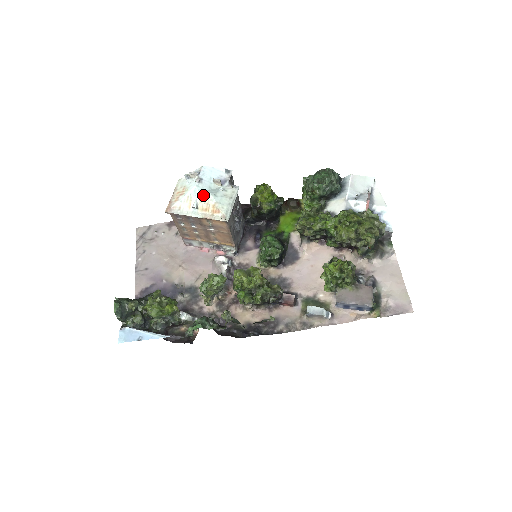
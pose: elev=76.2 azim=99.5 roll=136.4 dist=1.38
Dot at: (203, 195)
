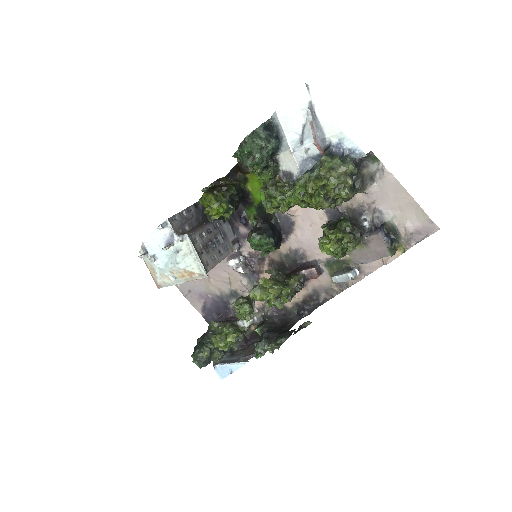
Dot at: (169, 269)
